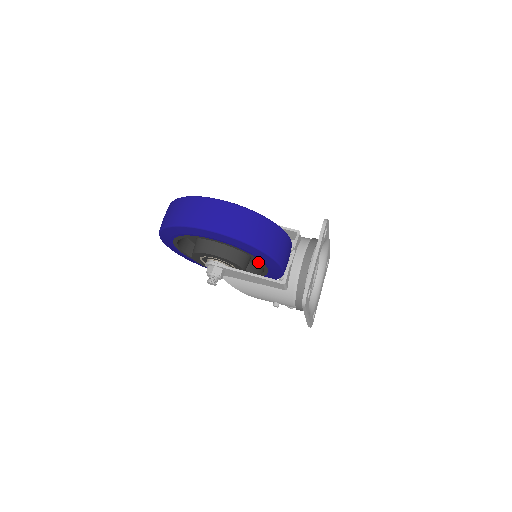
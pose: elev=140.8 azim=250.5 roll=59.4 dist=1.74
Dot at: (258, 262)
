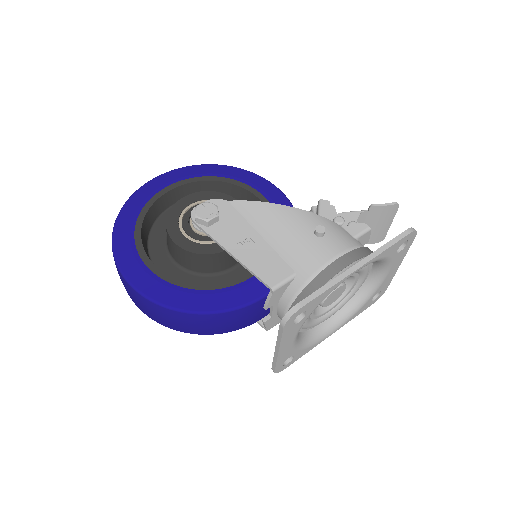
Dot at: occluded
